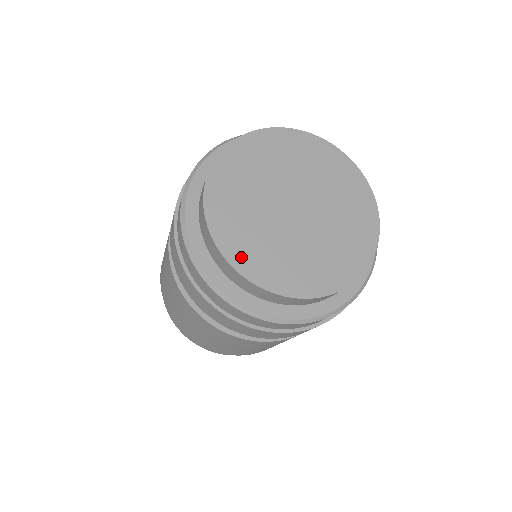
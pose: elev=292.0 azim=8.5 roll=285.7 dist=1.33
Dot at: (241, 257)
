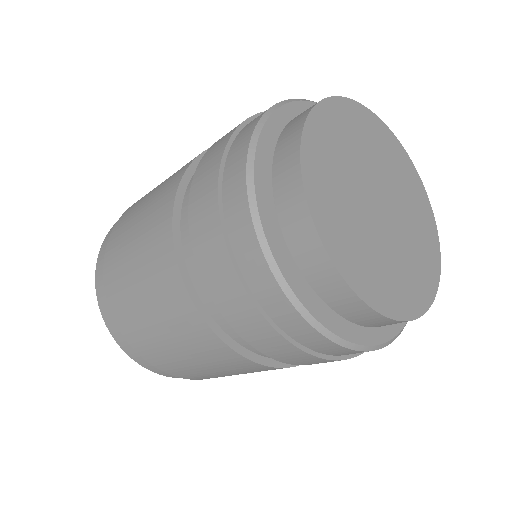
Dot at: (414, 302)
